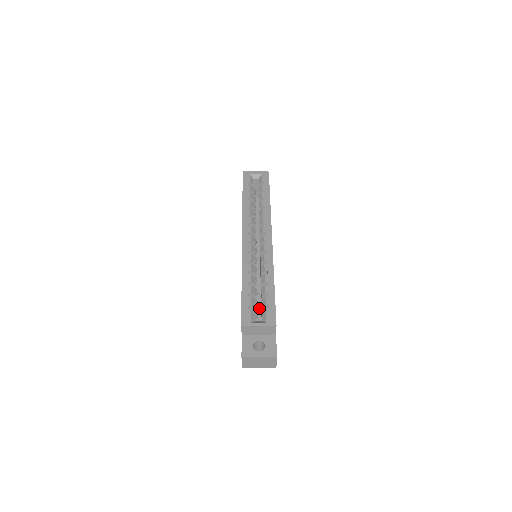
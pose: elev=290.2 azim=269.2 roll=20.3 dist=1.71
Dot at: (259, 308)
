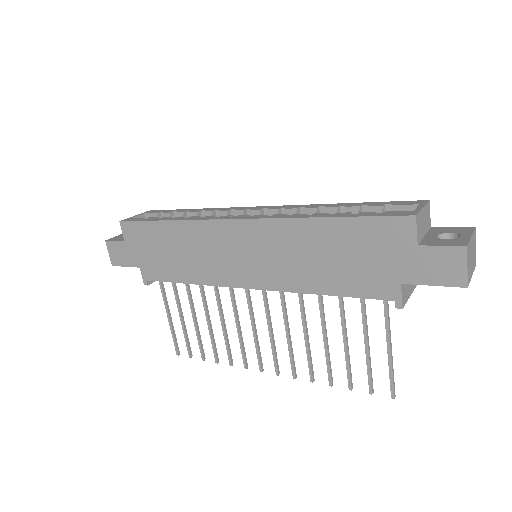
Dot at: occluded
